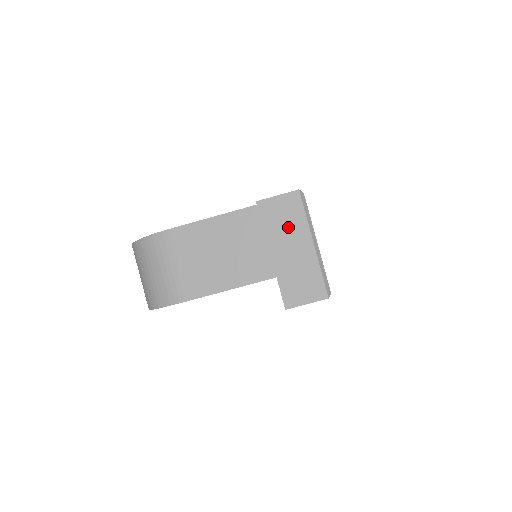
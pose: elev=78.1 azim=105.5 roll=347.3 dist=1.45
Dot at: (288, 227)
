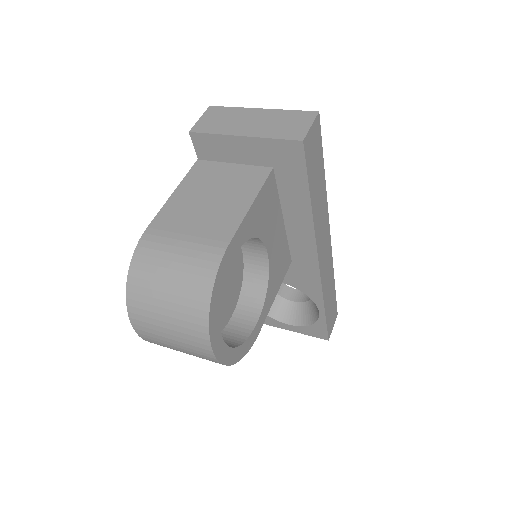
Dot at: (231, 119)
